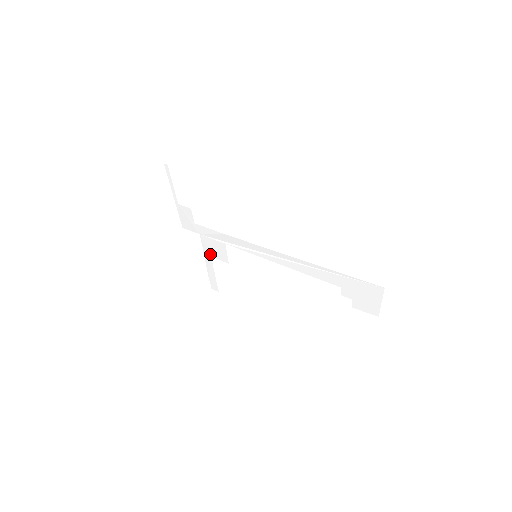
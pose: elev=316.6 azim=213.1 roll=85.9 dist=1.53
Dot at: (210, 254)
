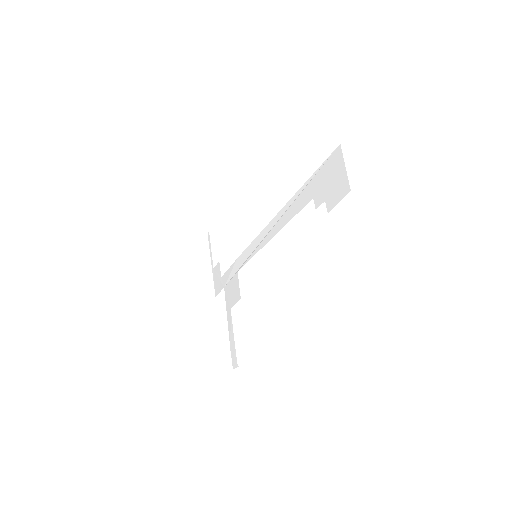
Dot at: (230, 306)
